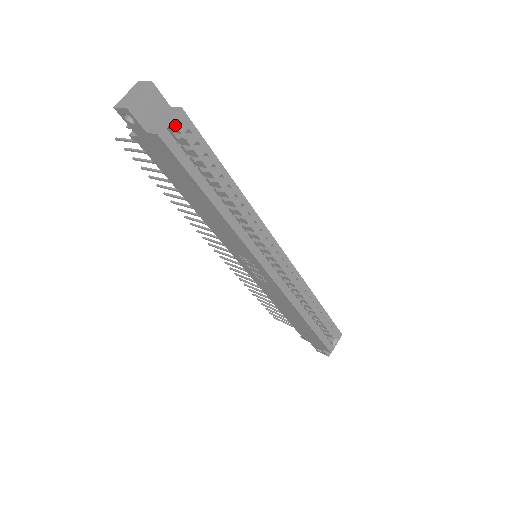
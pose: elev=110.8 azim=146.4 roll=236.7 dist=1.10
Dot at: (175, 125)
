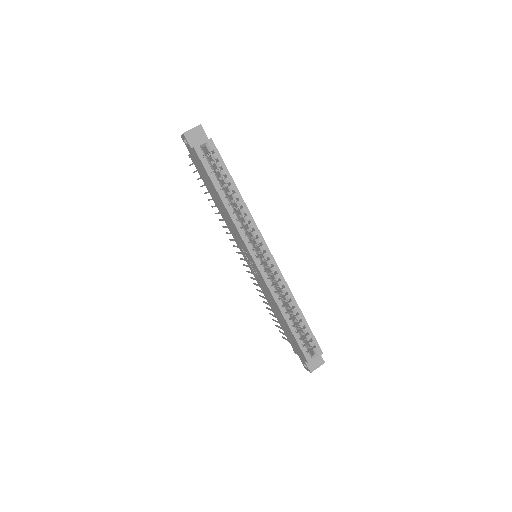
Dot at: (206, 147)
